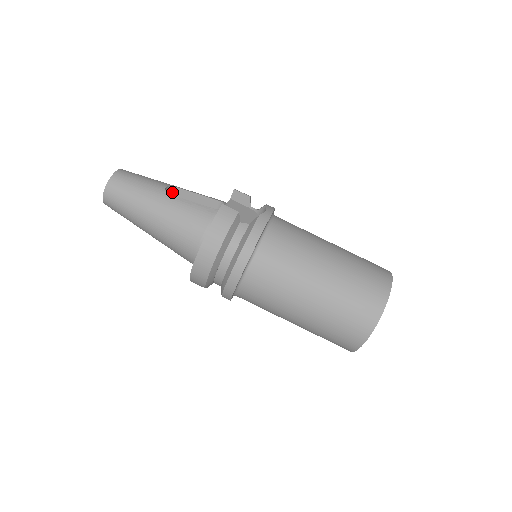
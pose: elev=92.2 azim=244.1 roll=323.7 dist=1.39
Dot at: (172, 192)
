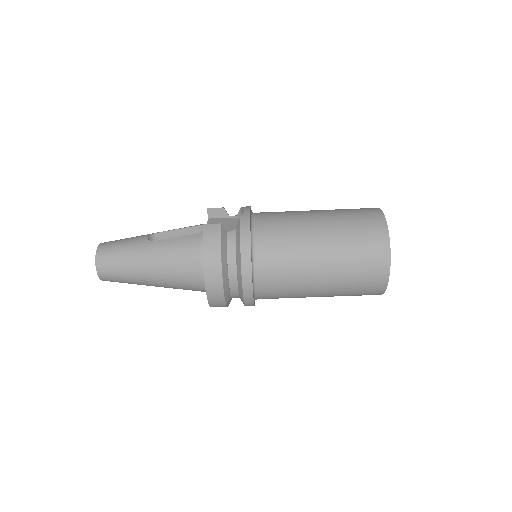
Dot at: (155, 239)
